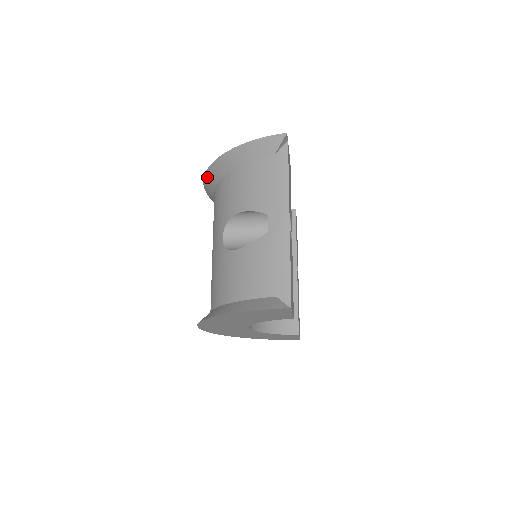
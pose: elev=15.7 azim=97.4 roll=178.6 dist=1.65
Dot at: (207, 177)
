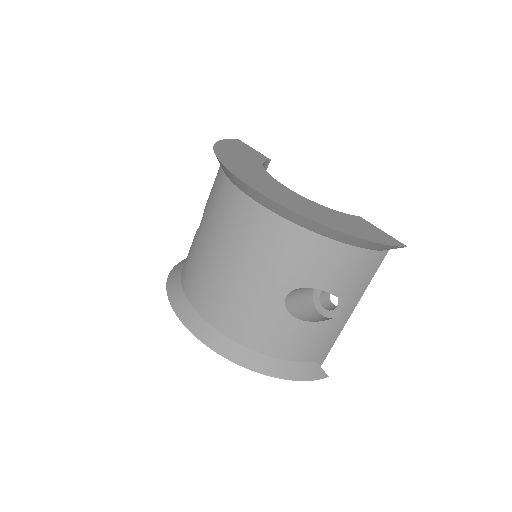
Dot at: (290, 212)
